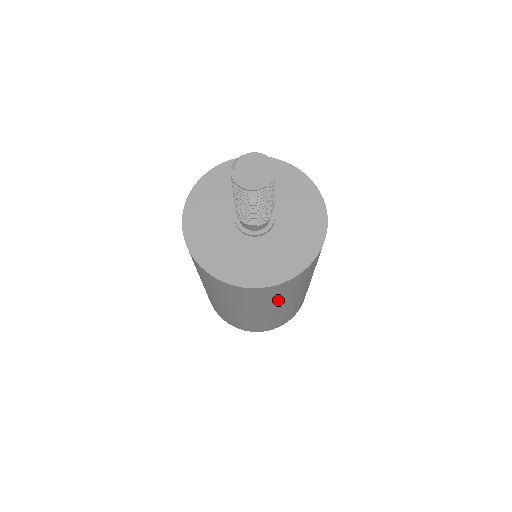
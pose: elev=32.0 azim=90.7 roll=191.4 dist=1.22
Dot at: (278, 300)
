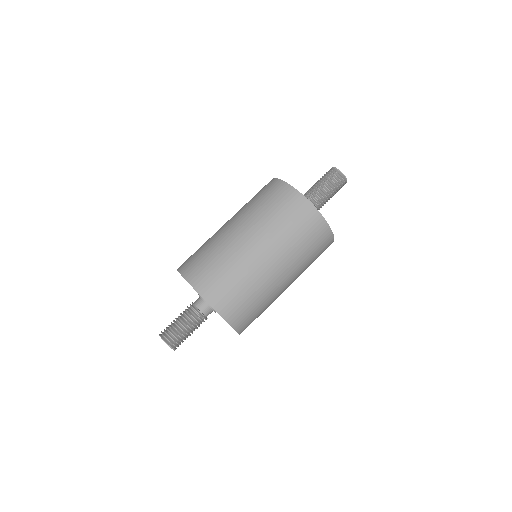
Dot at: (297, 247)
